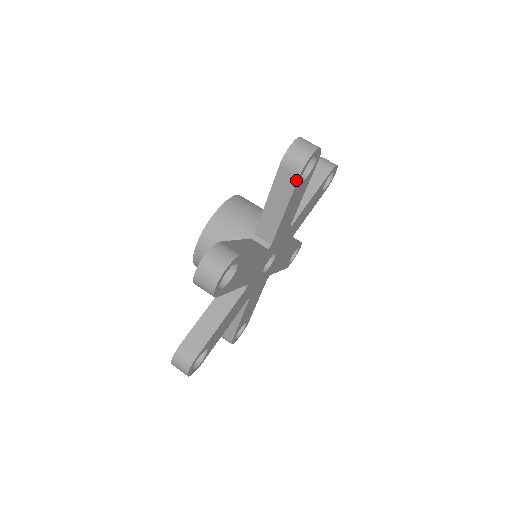
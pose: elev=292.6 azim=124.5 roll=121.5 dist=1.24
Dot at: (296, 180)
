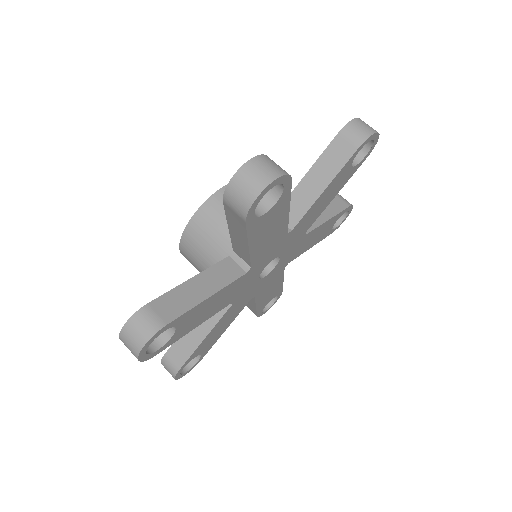
Dot at: (244, 224)
